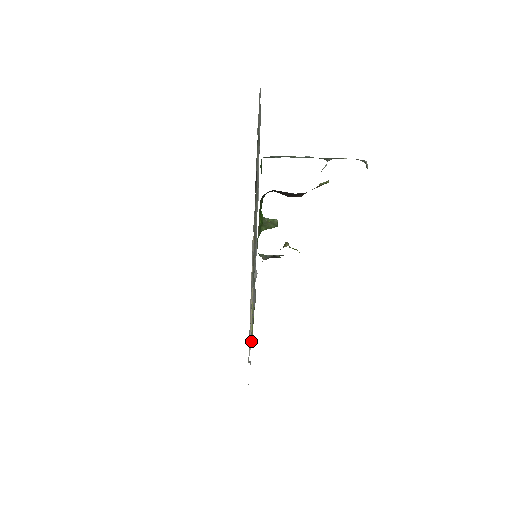
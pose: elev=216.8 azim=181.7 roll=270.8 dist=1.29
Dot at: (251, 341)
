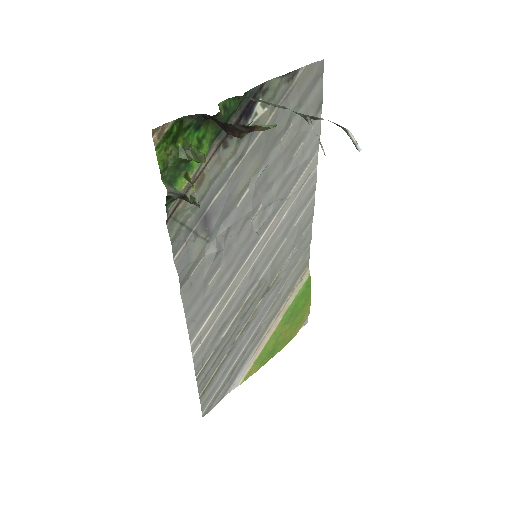
Dot at: (246, 378)
